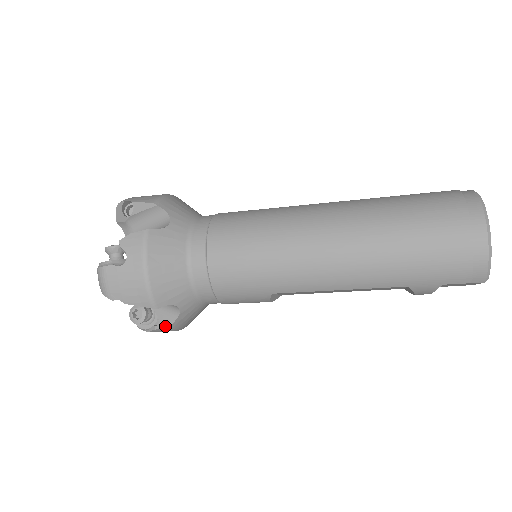
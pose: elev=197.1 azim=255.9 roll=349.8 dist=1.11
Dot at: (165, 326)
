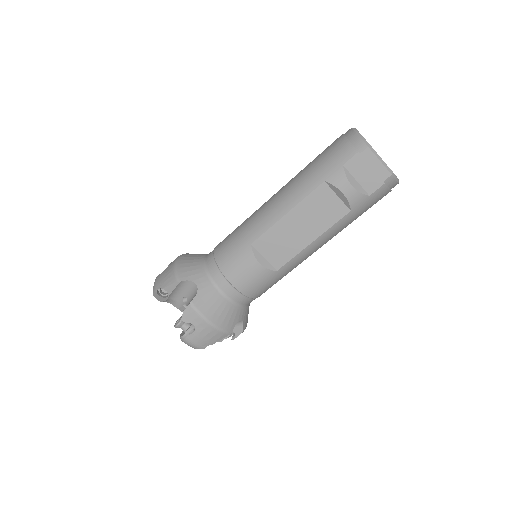
Dot at: (189, 304)
